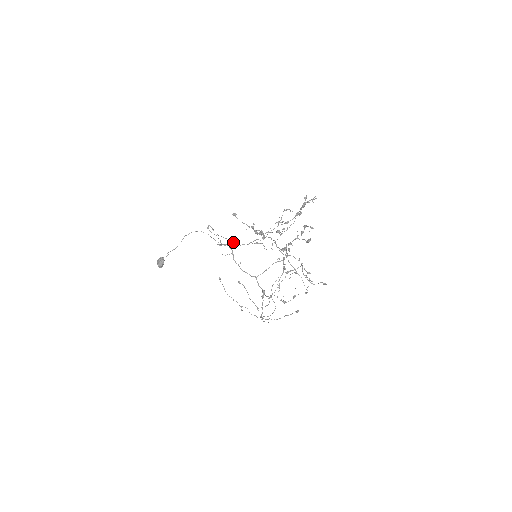
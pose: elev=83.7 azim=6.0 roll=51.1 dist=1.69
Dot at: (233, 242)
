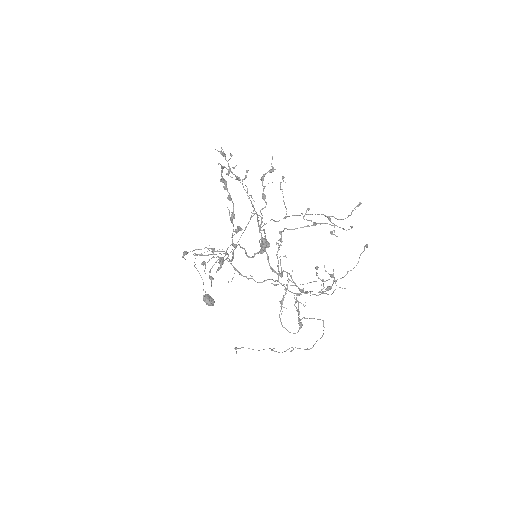
Dot at: occluded
